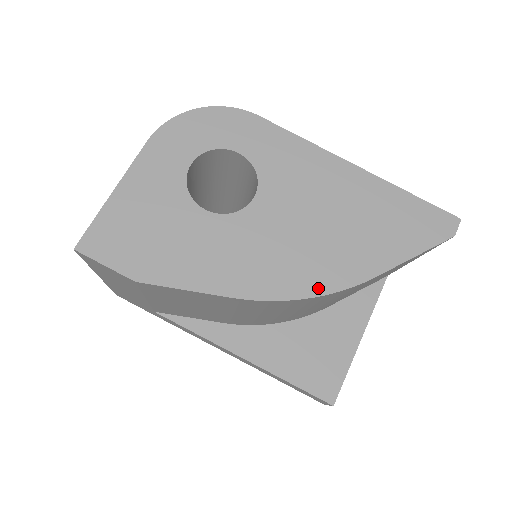
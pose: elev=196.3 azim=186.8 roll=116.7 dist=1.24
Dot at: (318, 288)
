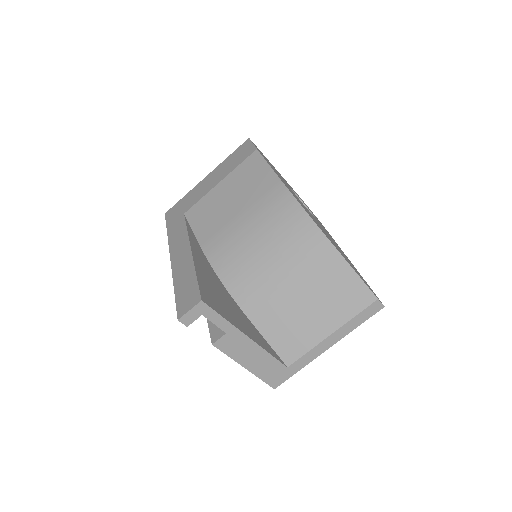
Dot at: (310, 216)
